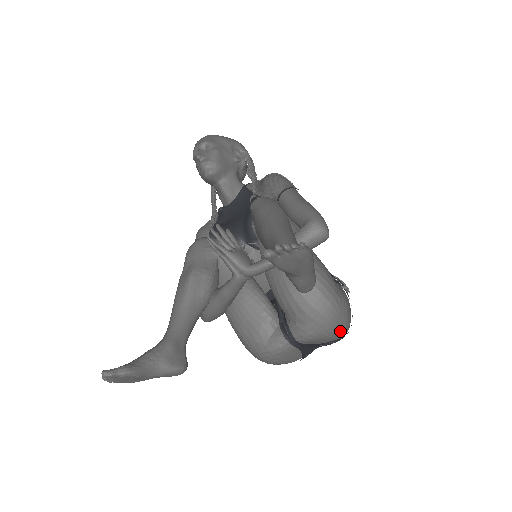
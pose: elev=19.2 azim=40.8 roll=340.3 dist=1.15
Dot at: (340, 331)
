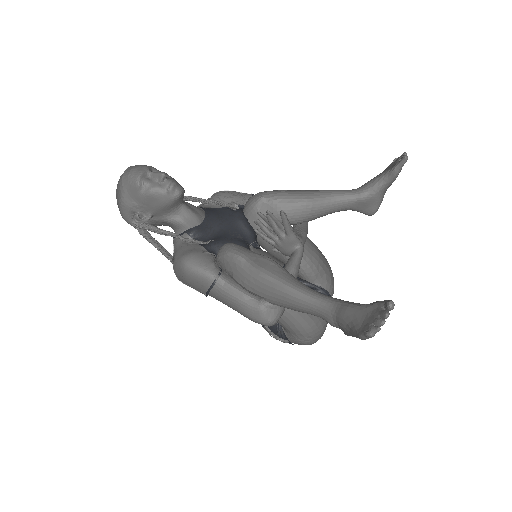
Dot at: occluded
